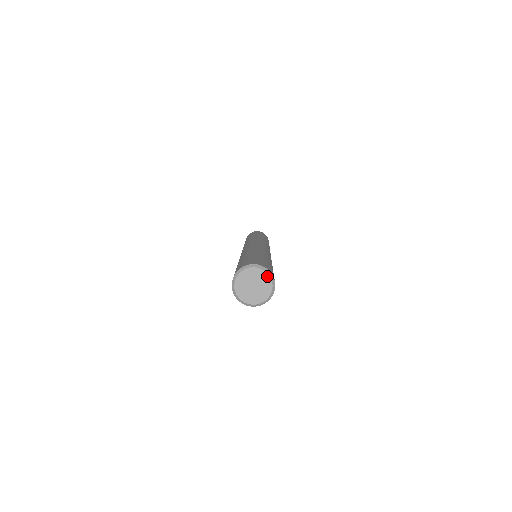
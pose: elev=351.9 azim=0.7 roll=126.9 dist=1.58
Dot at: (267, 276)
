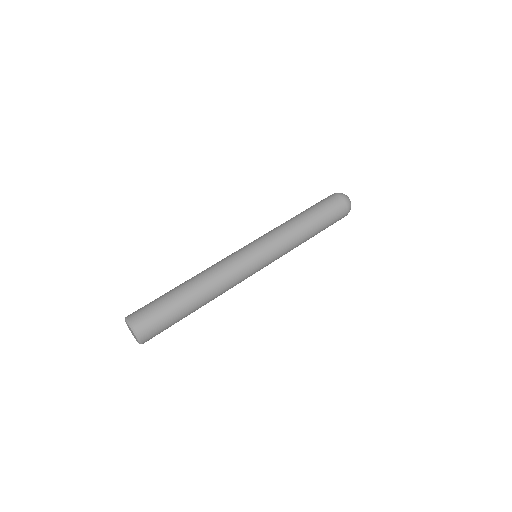
Dot at: (137, 339)
